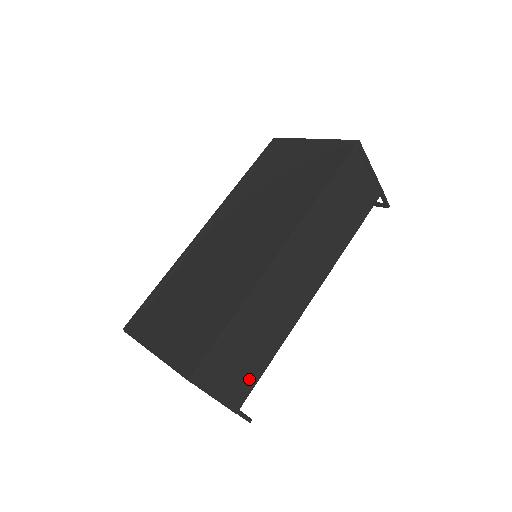
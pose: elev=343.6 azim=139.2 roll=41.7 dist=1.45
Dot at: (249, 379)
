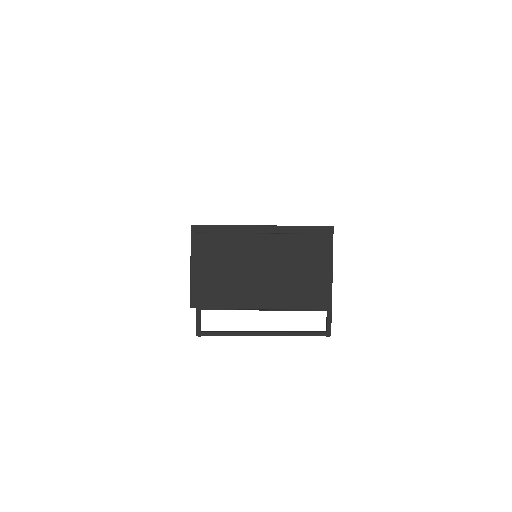
Dot at: occluded
